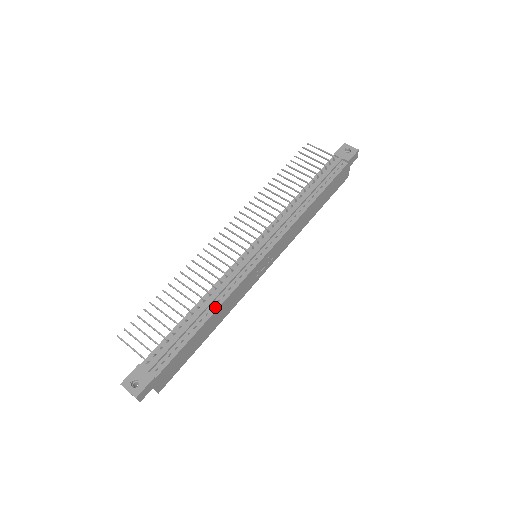
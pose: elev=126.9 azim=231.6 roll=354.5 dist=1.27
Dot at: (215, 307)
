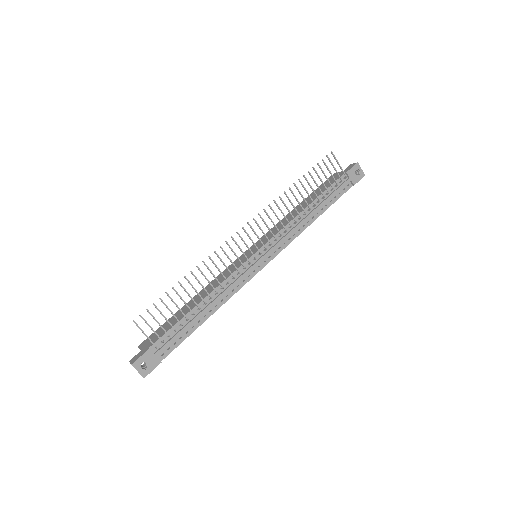
Dot at: (218, 306)
